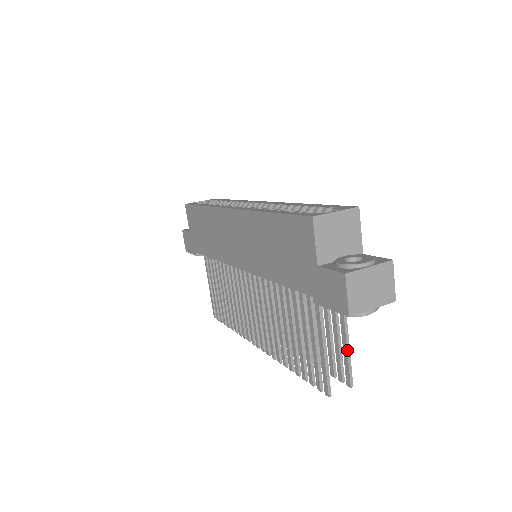
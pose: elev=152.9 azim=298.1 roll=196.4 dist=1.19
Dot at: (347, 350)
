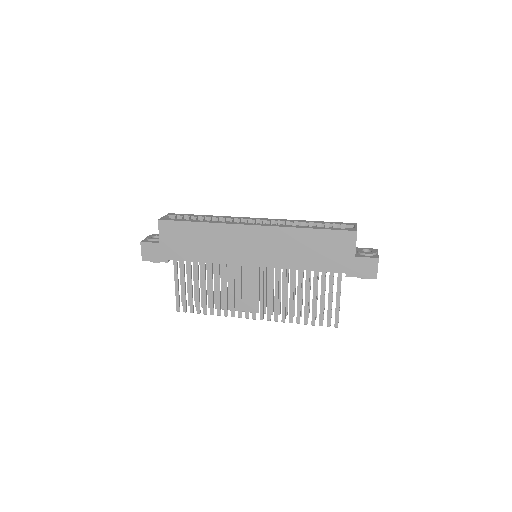
Dot at: occluded
